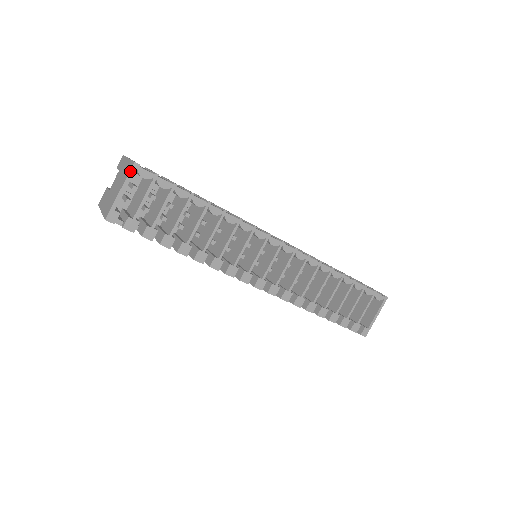
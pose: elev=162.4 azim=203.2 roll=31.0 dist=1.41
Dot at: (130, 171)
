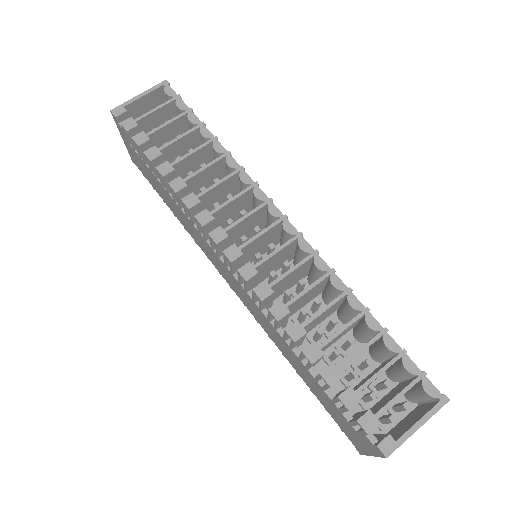
Dot at: (158, 84)
